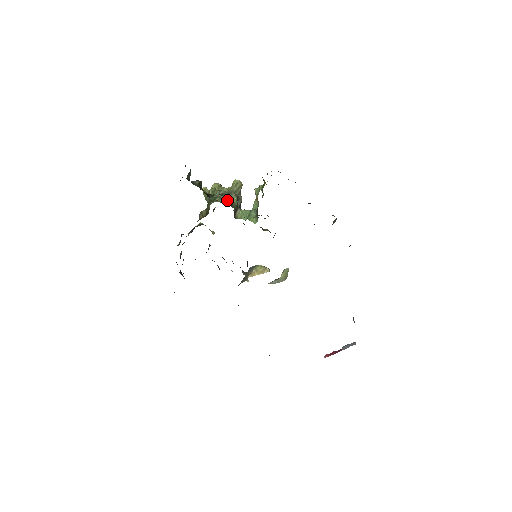
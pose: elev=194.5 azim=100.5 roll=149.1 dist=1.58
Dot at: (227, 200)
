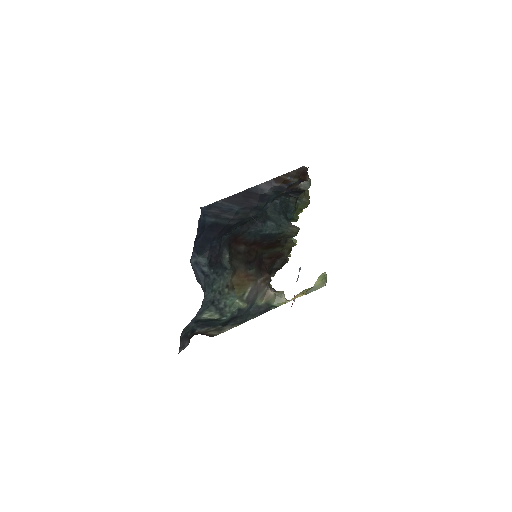
Dot at: occluded
